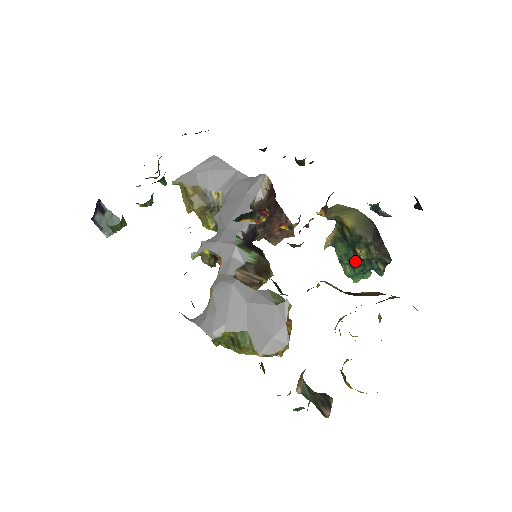
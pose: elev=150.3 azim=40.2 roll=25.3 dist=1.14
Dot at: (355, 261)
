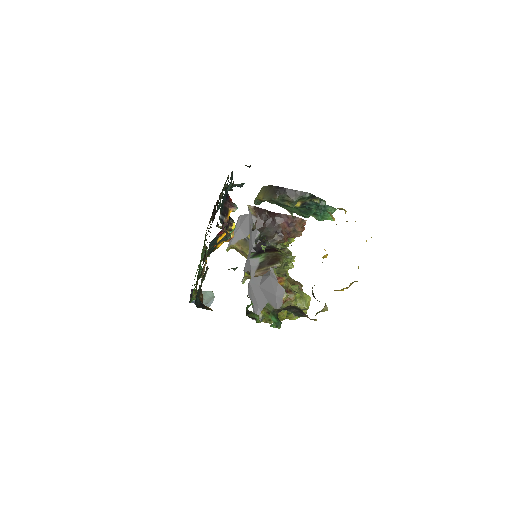
Dot at: (306, 210)
